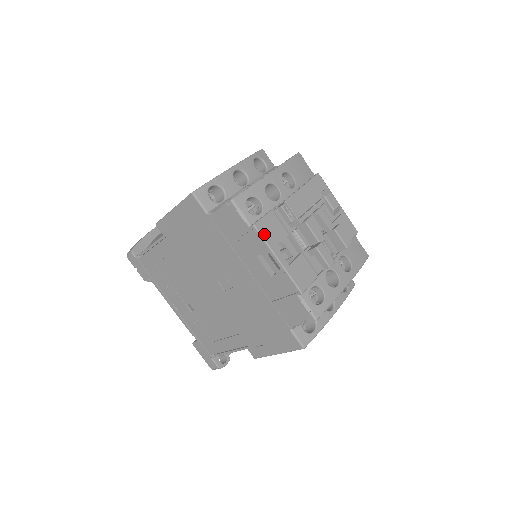
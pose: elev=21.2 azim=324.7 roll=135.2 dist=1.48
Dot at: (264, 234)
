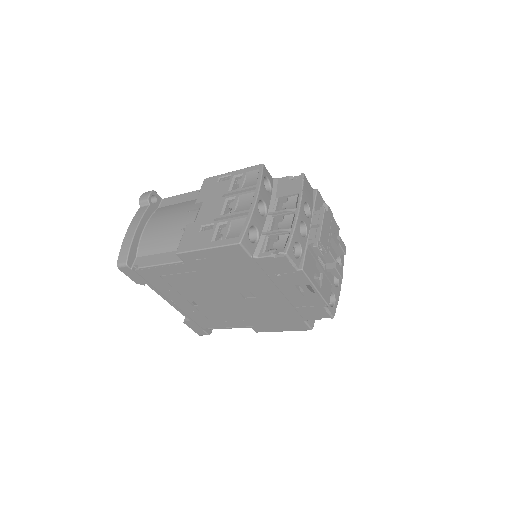
Dot at: (308, 273)
